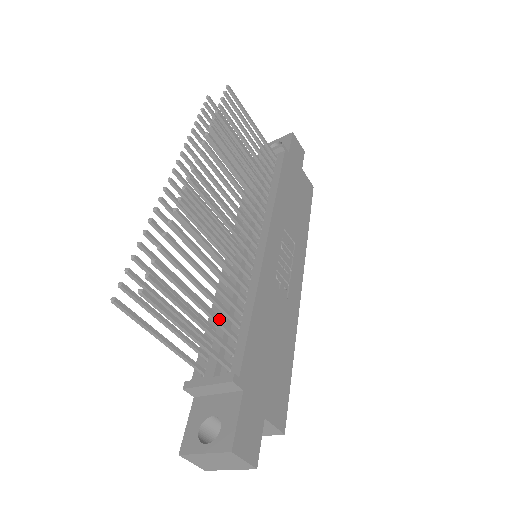
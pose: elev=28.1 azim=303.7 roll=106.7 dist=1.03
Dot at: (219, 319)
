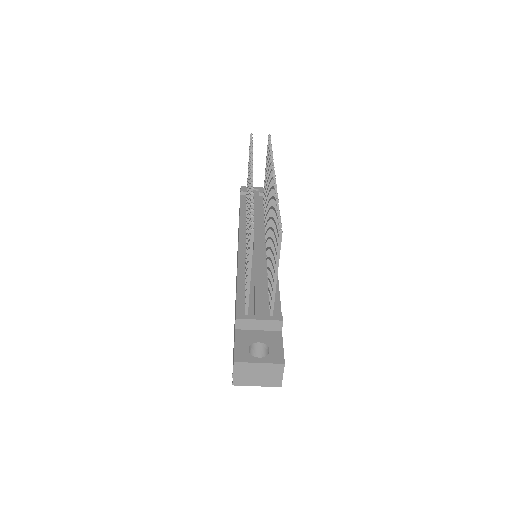
Dot at: occluded
